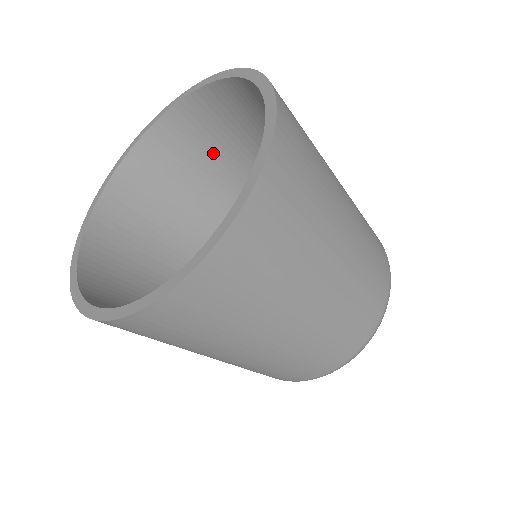
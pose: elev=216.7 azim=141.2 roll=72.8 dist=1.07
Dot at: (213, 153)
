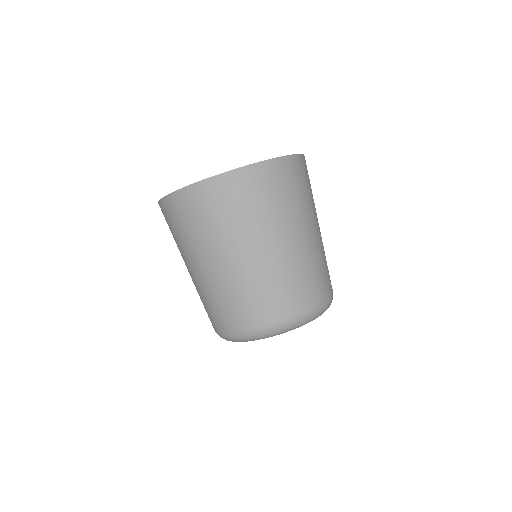
Dot at: occluded
